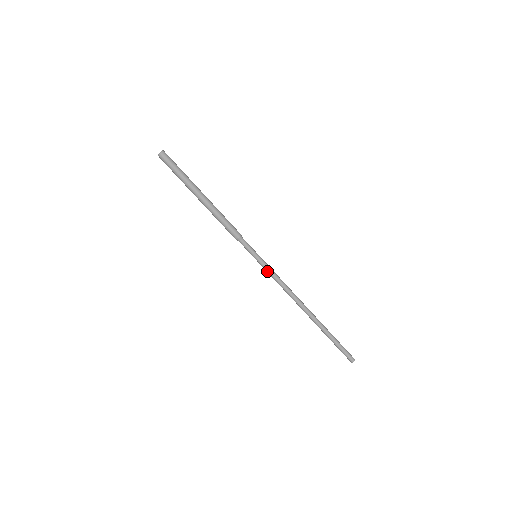
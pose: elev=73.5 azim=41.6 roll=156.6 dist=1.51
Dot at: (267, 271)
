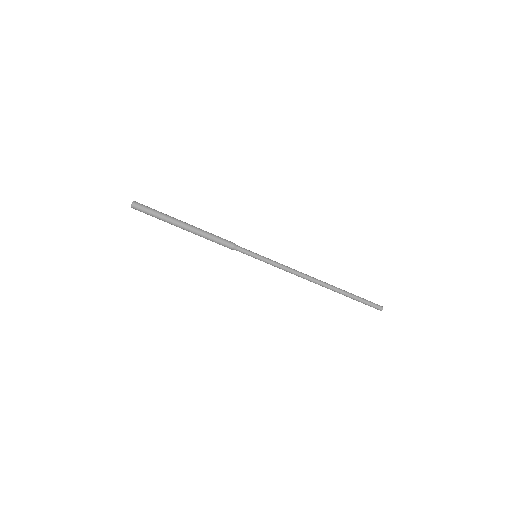
Dot at: (272, 264)
